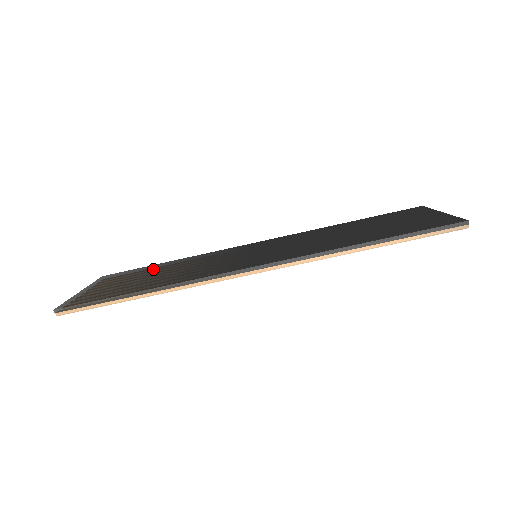
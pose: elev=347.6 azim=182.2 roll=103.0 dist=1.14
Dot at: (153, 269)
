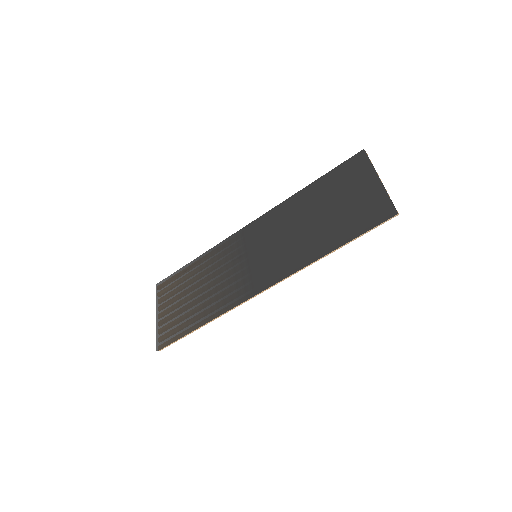
Dot at: (189, 277)
